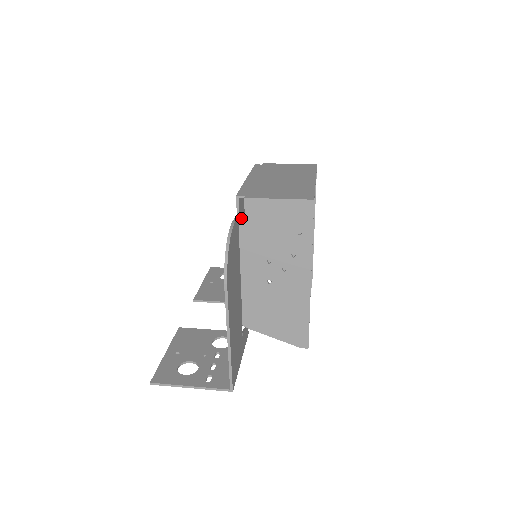
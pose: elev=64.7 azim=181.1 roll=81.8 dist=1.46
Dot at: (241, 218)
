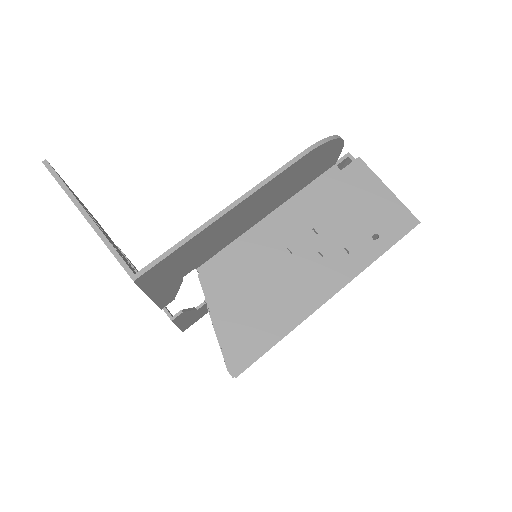
Dot at: (335, 168)
